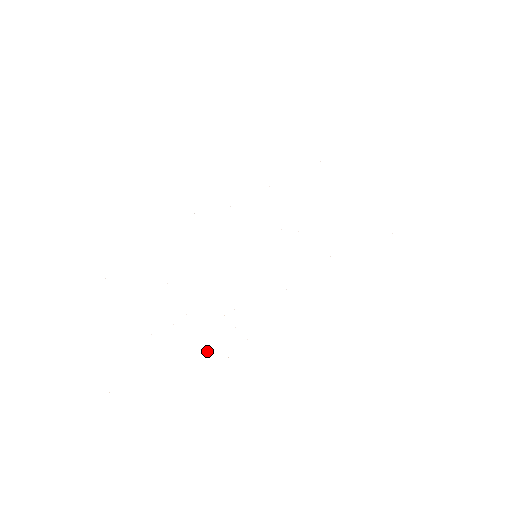
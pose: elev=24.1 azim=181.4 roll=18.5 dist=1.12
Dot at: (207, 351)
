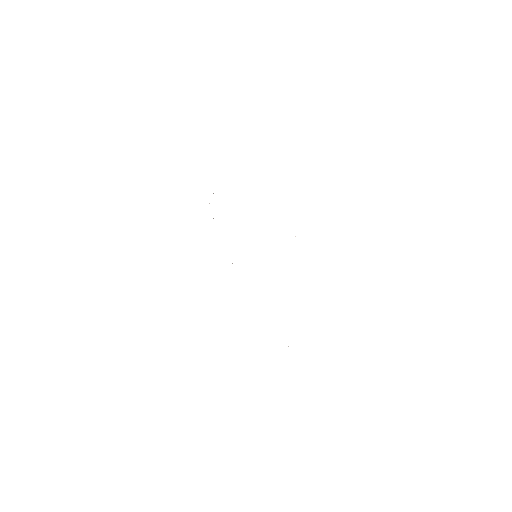
Dot at: occluded
